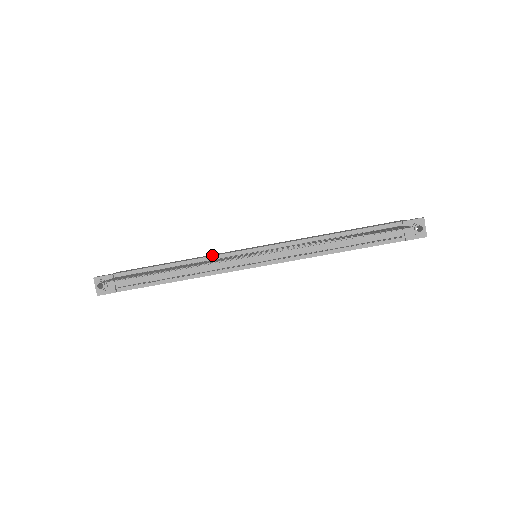
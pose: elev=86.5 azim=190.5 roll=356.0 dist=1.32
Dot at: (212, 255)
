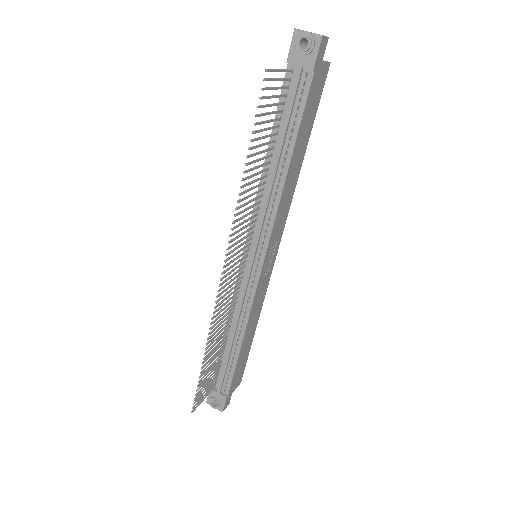
Dot at: occluded
